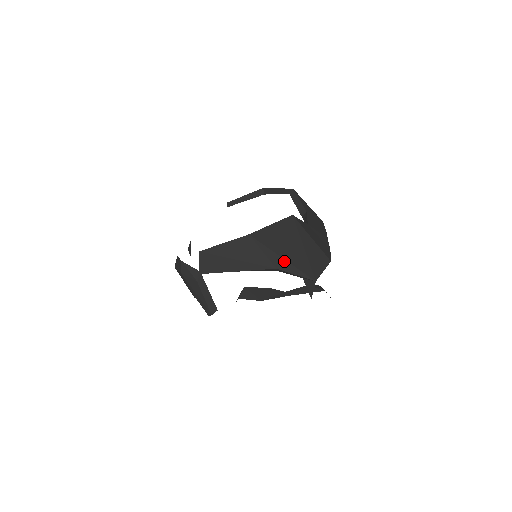
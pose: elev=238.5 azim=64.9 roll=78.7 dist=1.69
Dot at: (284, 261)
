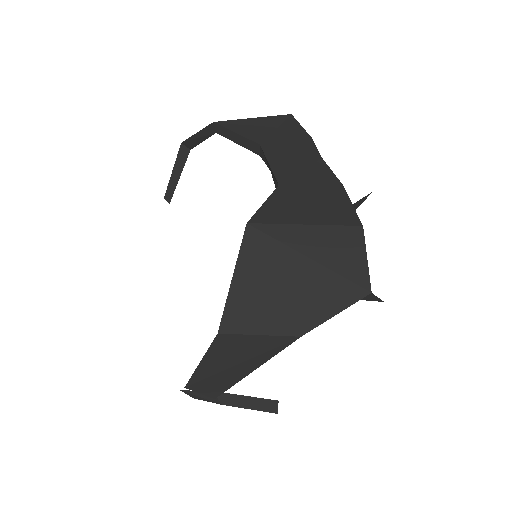
Dot at: (301, 315)
